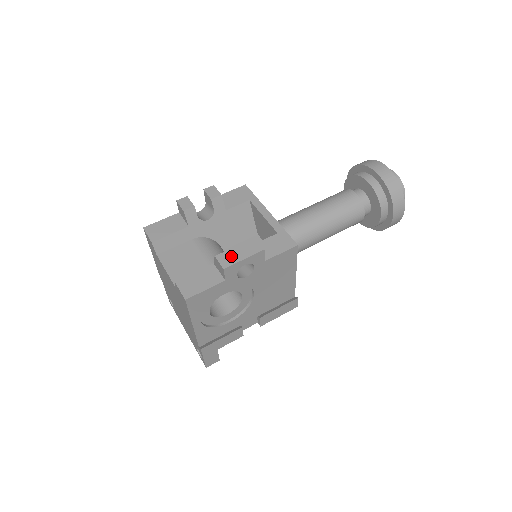
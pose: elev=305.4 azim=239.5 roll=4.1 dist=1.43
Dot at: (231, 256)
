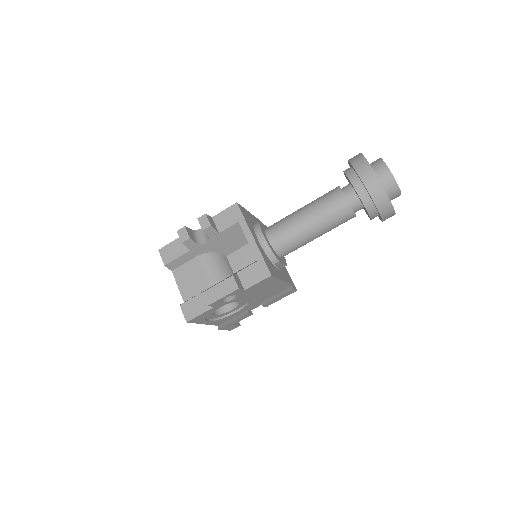
Dot at: (214, 294)
